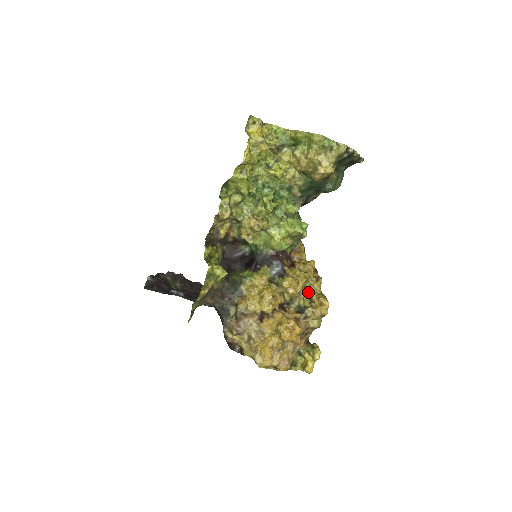
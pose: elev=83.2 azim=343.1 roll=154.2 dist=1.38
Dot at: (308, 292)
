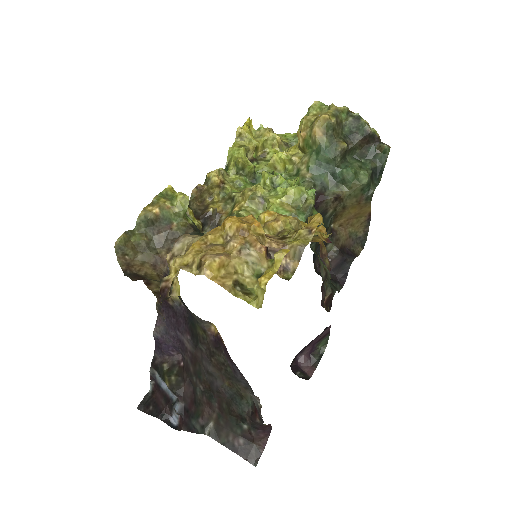
Dot at: occluded
